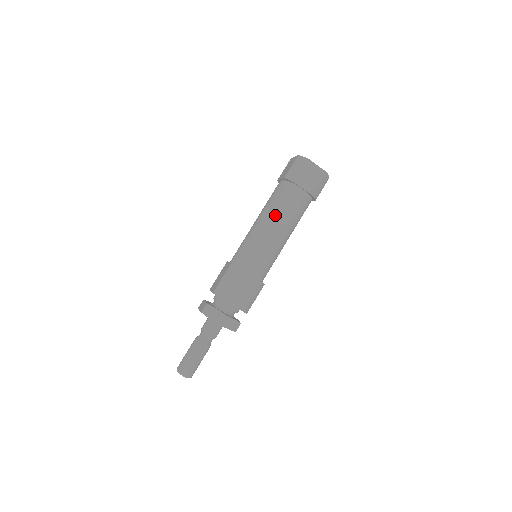
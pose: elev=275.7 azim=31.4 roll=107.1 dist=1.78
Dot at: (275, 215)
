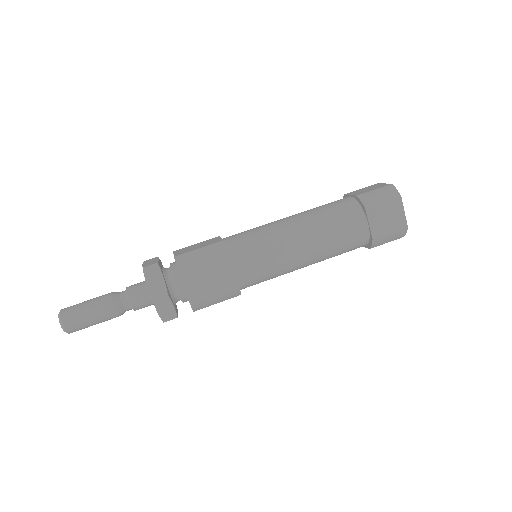
Dot at: (315, 227)
